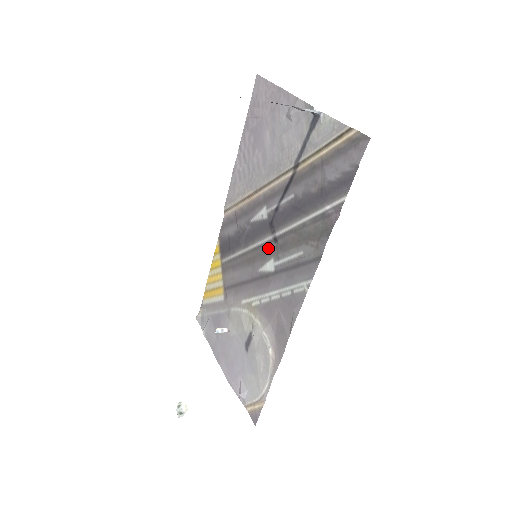
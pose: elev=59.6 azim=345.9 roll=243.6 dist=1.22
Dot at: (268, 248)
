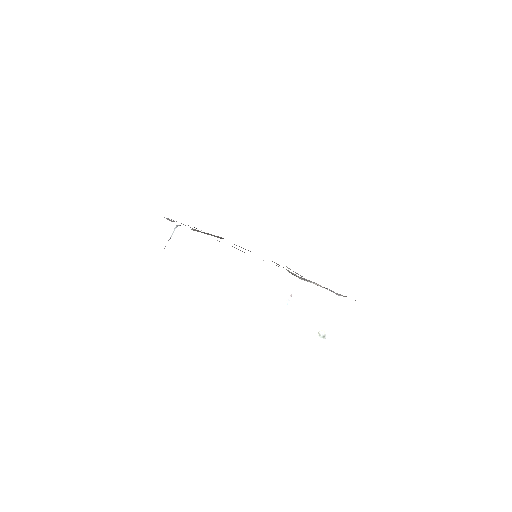
Dot at: occluded
